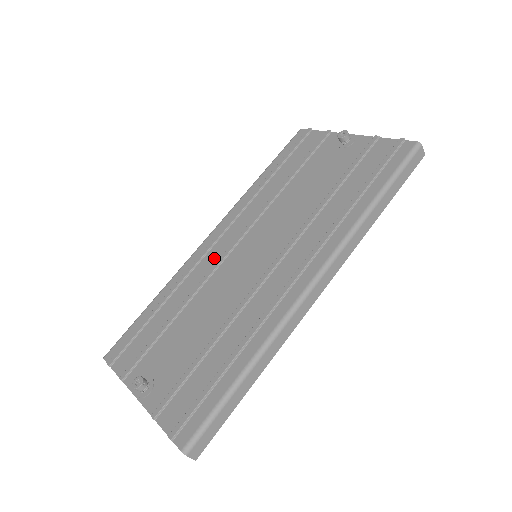
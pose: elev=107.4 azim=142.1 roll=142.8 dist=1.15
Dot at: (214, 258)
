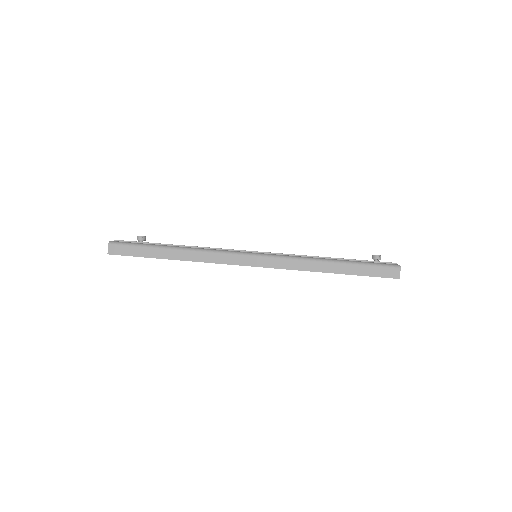
Dot at: occluded
